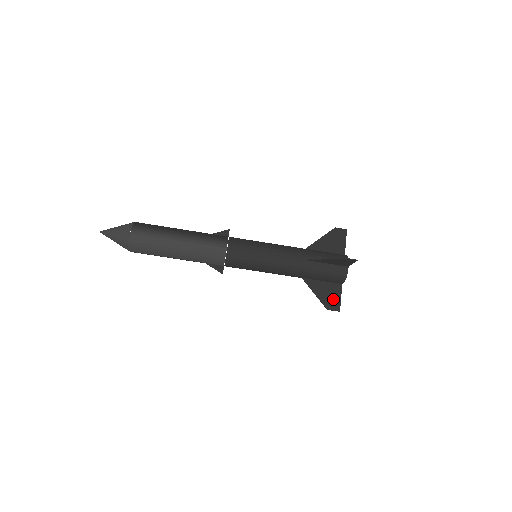
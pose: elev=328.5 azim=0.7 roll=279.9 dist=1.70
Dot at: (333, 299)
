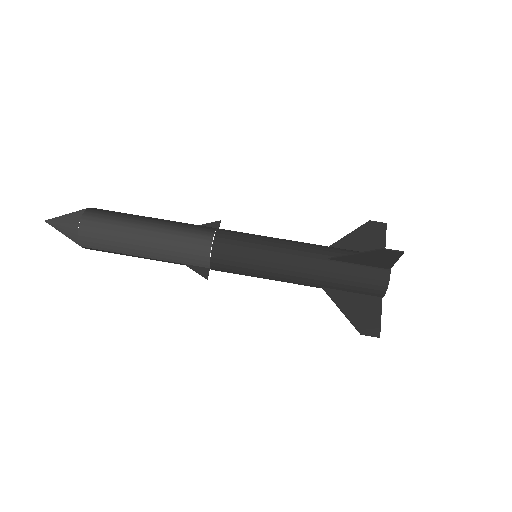
Dot at: (369, 319)
